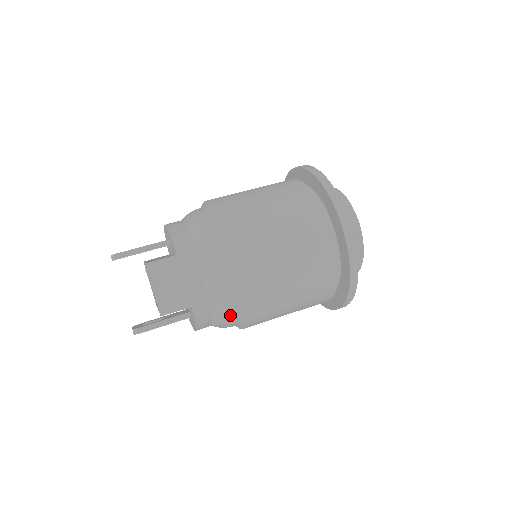
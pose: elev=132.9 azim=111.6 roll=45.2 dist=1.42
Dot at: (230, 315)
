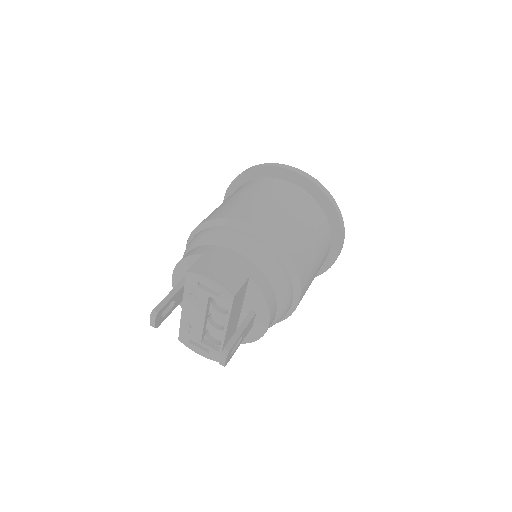
Dot at: (281, 270)
